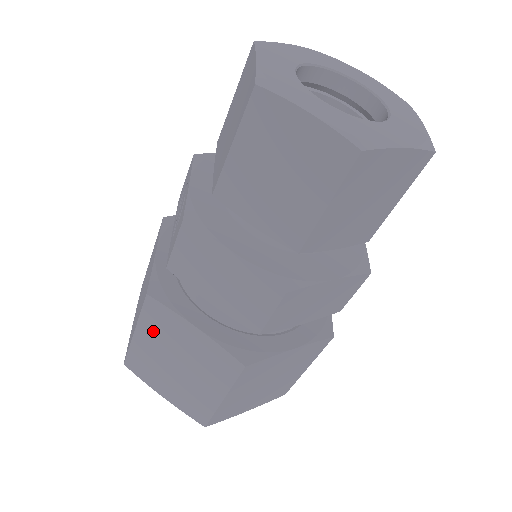
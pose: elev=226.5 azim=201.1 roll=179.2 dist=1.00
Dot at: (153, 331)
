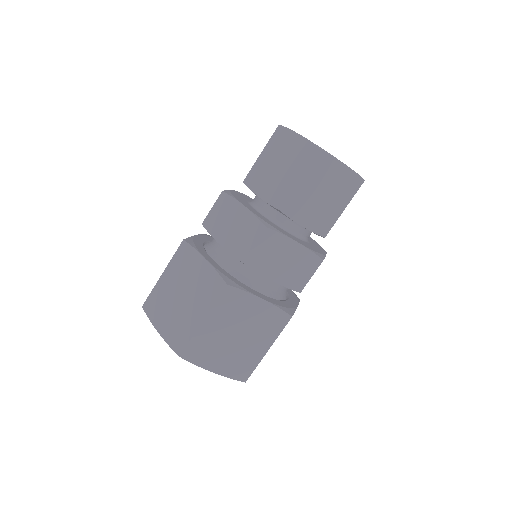
Dot at: (176, 269)
